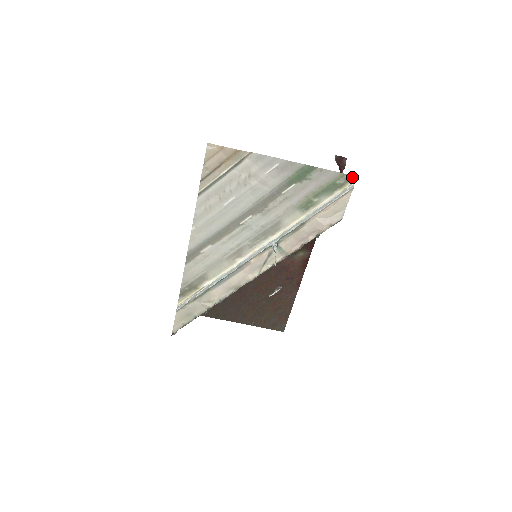
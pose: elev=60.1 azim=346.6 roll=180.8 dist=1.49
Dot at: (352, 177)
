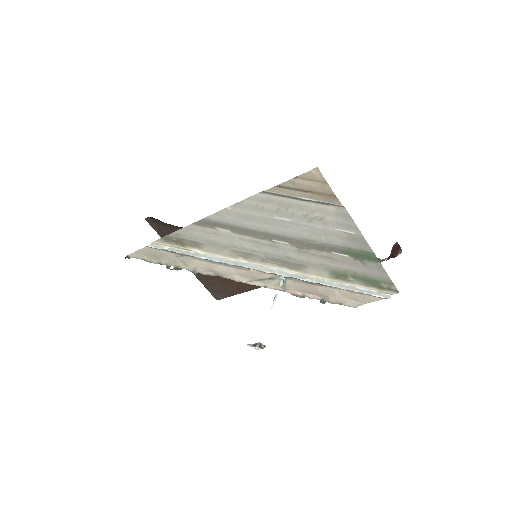
Dot at: (396, 290)
